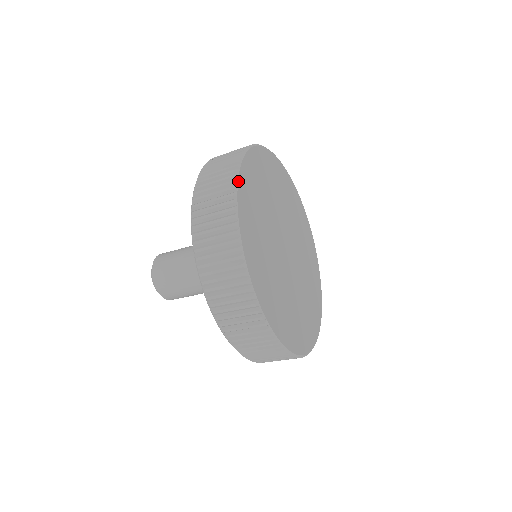
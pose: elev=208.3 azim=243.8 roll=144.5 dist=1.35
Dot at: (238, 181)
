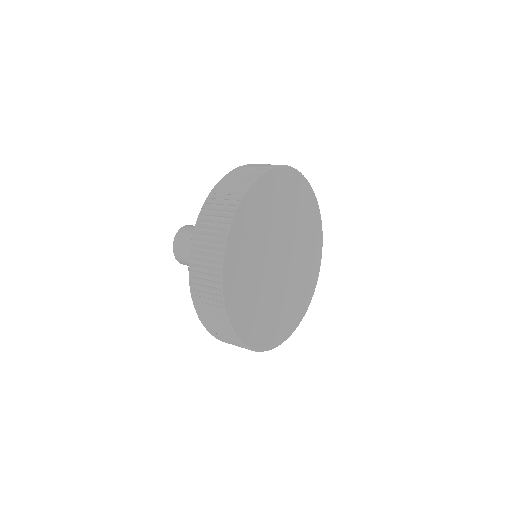
Dot at: (225, 252)
